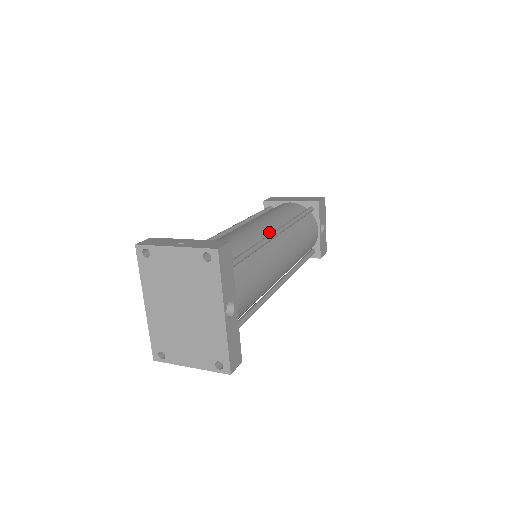
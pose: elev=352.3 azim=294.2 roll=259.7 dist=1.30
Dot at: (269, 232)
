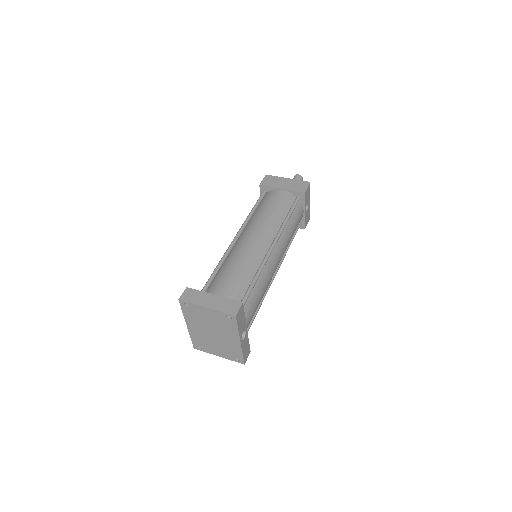
Dot at: (266, 248)
